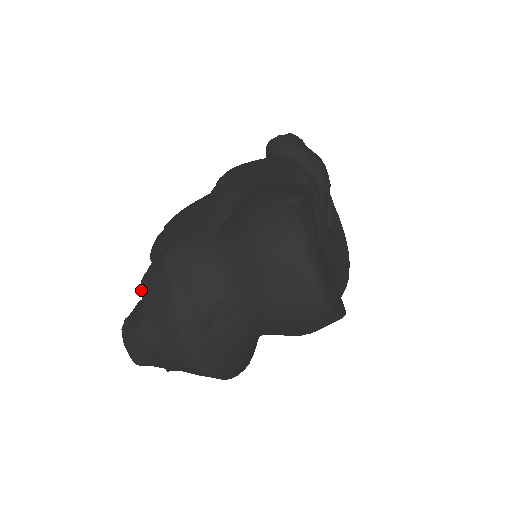
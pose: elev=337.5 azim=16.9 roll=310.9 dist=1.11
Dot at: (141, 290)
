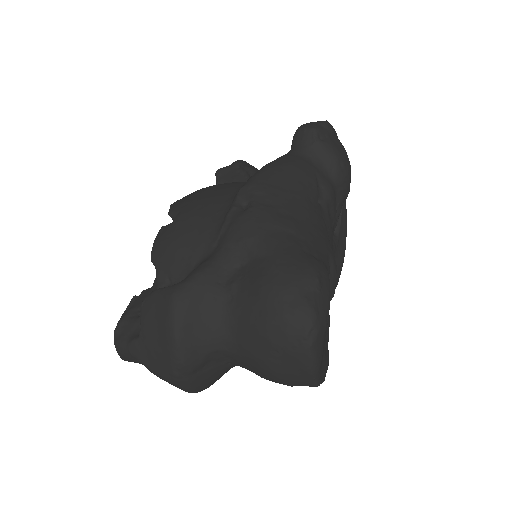
Dot at: occluded
